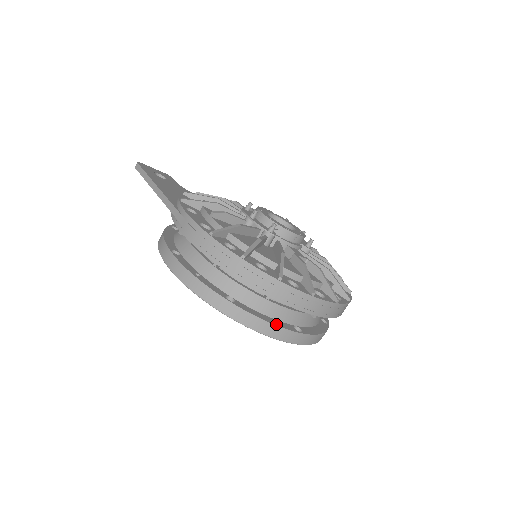
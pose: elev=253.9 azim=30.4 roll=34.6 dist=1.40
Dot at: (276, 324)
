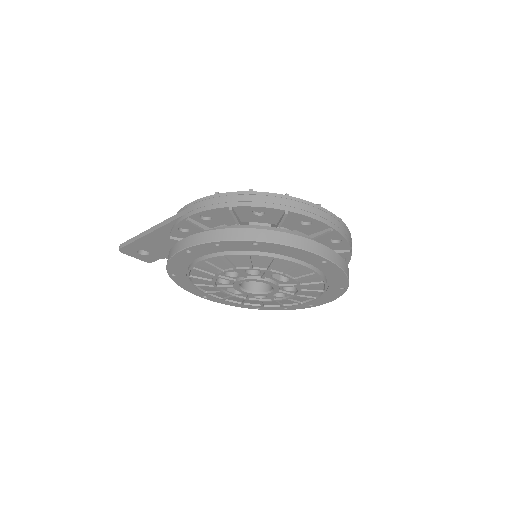
Dot at: (305, 238)
